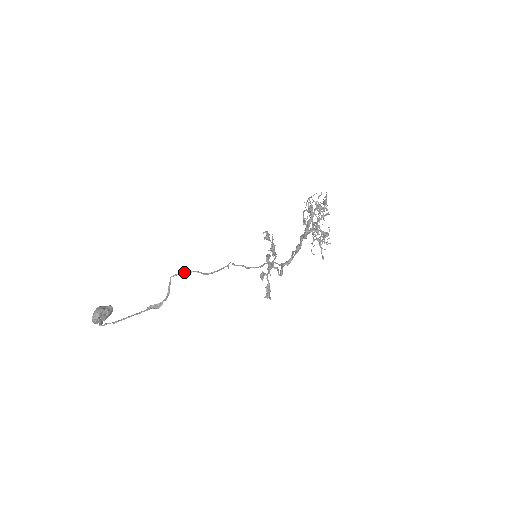
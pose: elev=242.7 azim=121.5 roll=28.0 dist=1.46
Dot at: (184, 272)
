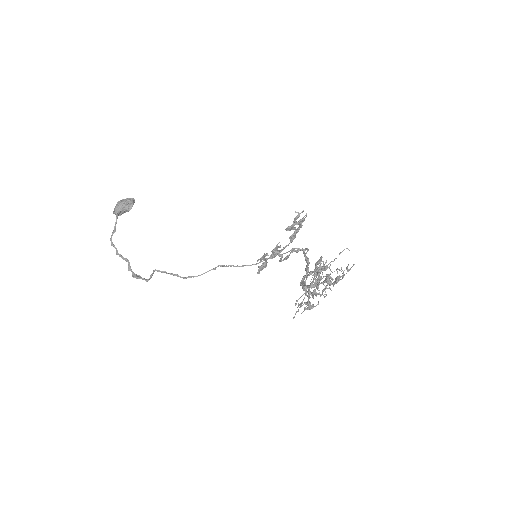
Dot at: (166, 273)
